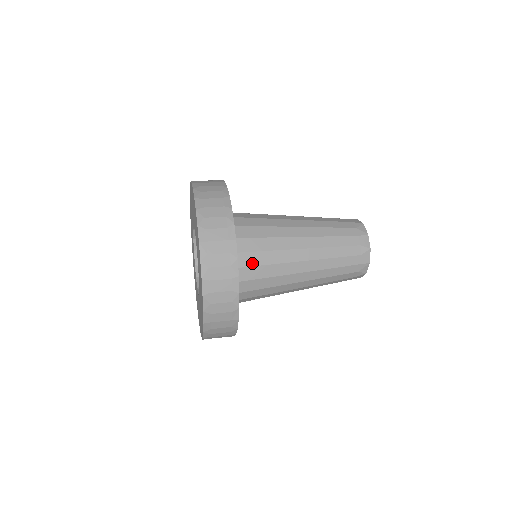
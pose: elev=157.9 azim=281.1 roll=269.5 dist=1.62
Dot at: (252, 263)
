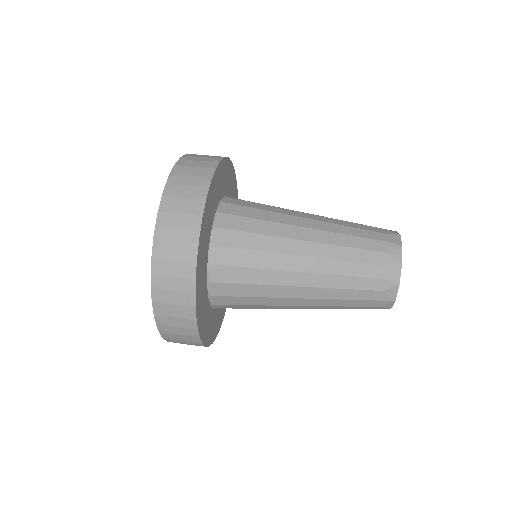
Dot at: (231, 279)
